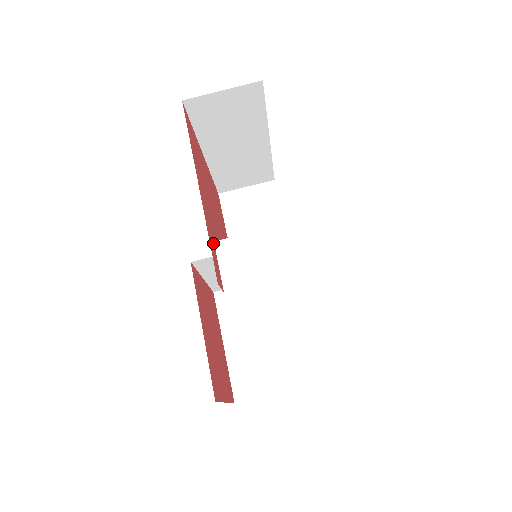
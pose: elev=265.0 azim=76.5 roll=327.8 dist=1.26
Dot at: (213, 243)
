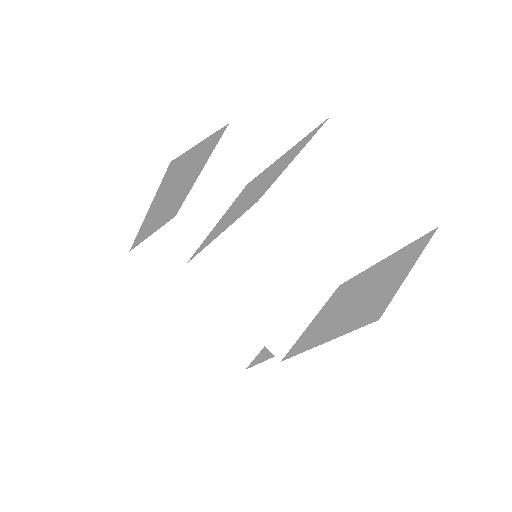
Dot at: occluded
